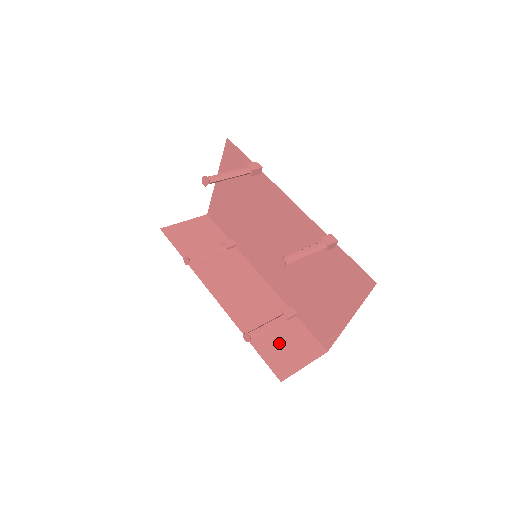
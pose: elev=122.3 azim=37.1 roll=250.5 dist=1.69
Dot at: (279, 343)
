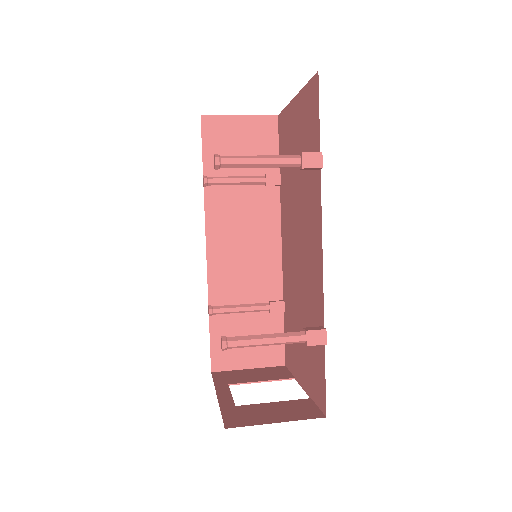
Dot at: (240, 333)
